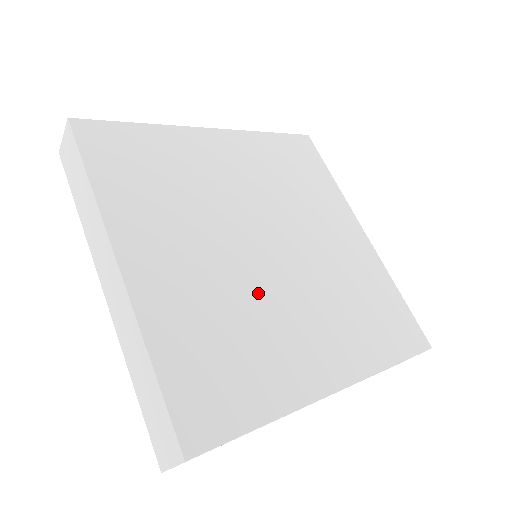
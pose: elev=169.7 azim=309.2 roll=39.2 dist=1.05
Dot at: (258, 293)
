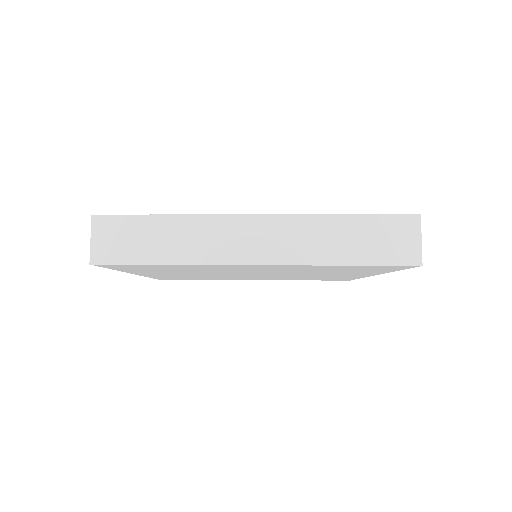
Dot at: occluded
